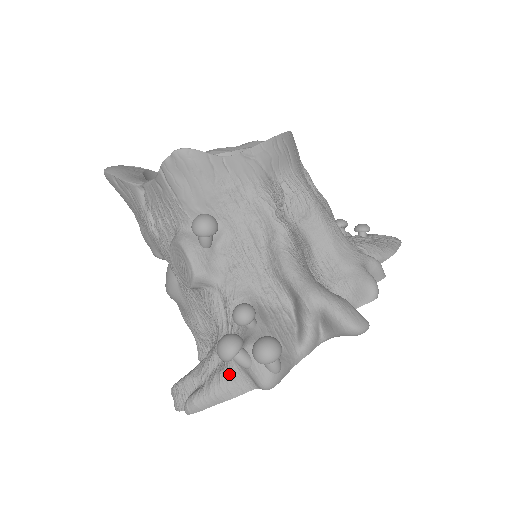
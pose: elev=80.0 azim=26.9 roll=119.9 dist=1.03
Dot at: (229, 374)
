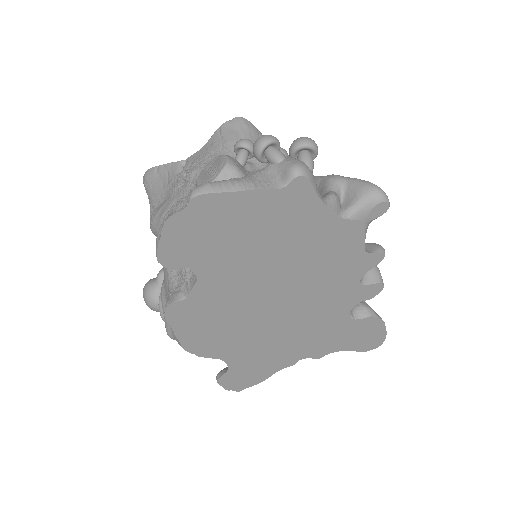
Dot at: (255, 174)
